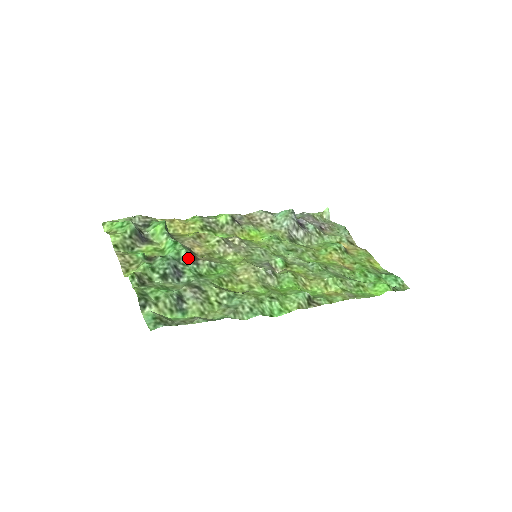
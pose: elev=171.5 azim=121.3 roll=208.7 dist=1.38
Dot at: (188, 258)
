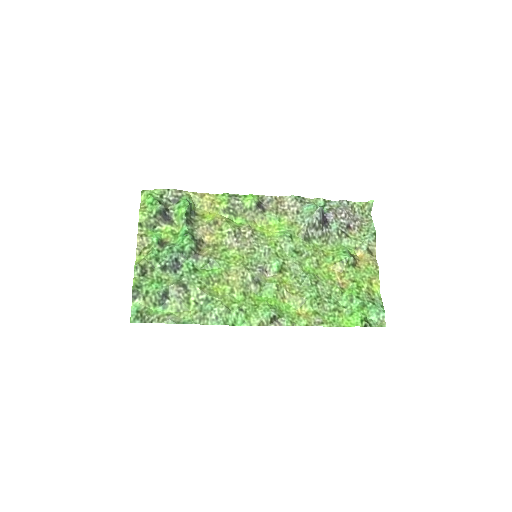
Dot at: (190, 253)
